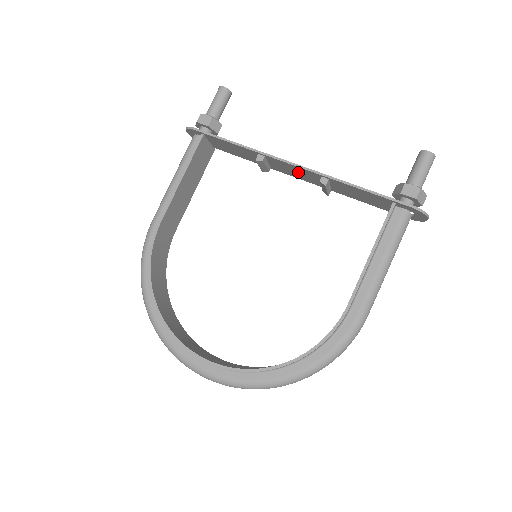
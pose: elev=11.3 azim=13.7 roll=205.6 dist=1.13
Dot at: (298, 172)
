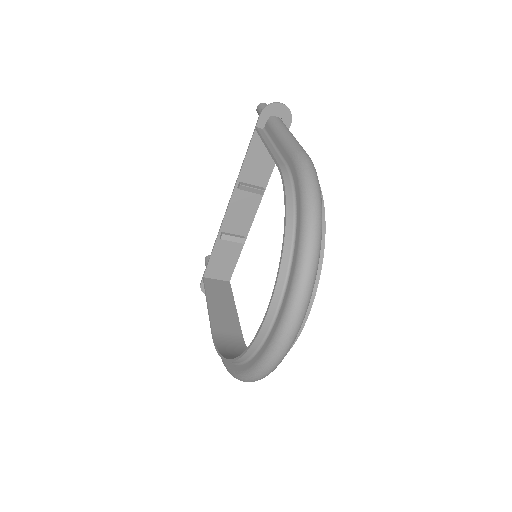
Dot at: (240, 210)
